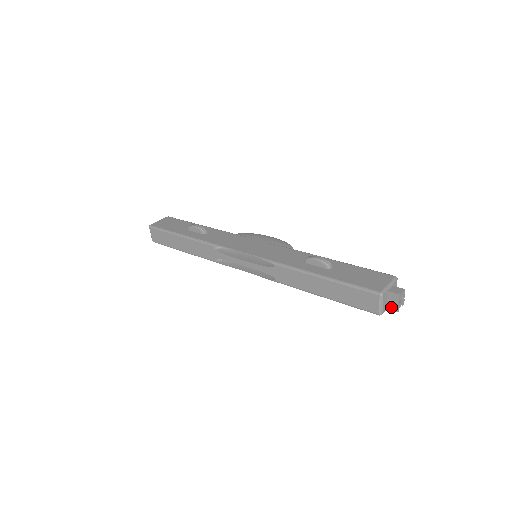
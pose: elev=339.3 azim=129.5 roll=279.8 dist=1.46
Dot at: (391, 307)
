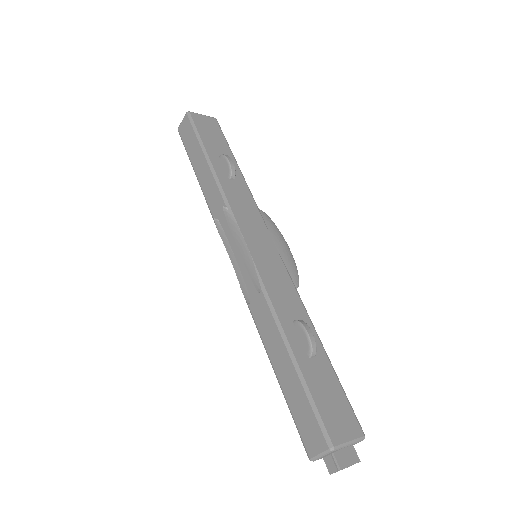
Dot at: (329, 463)
